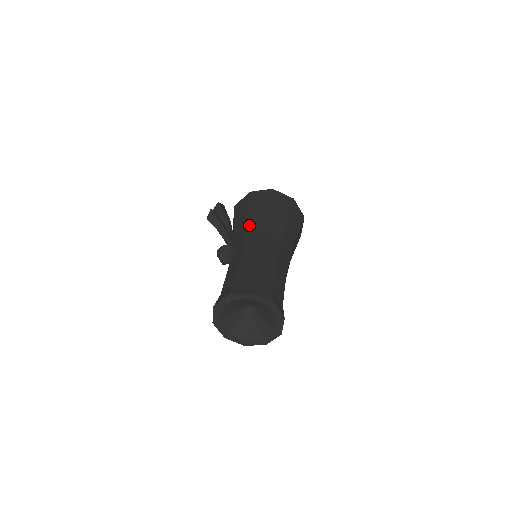
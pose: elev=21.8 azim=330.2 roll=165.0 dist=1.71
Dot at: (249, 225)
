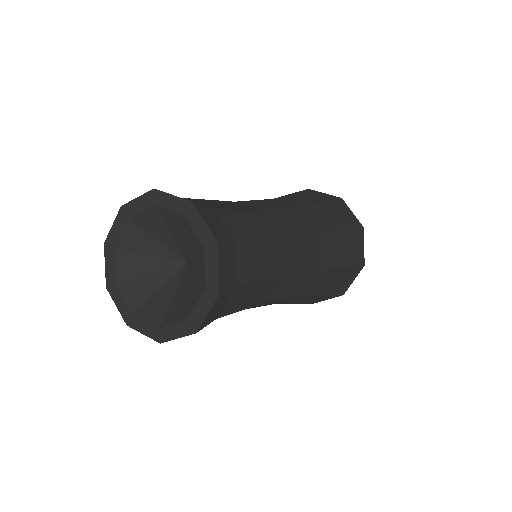
Dot at: occluded
